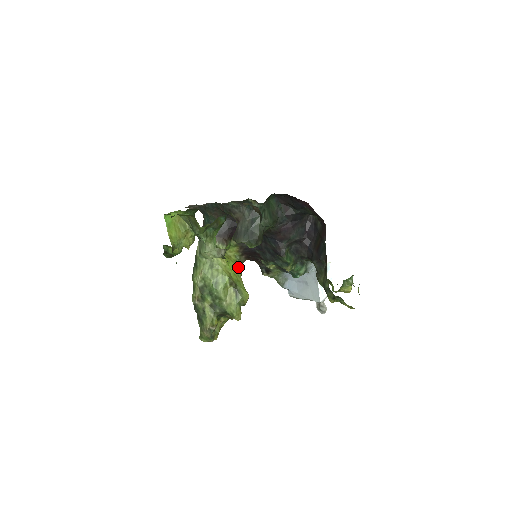
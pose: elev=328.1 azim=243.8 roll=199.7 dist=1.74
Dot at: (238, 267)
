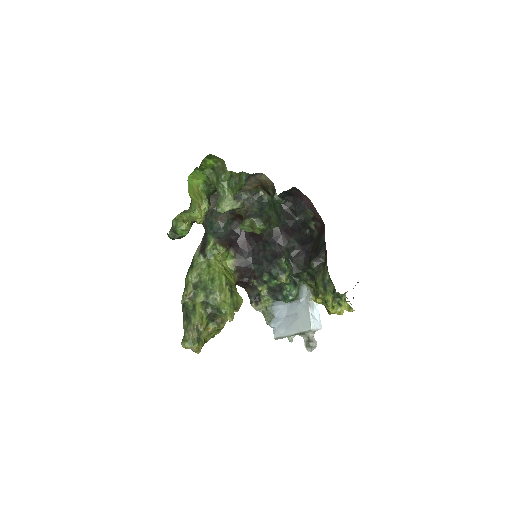
Dot at: occluded
